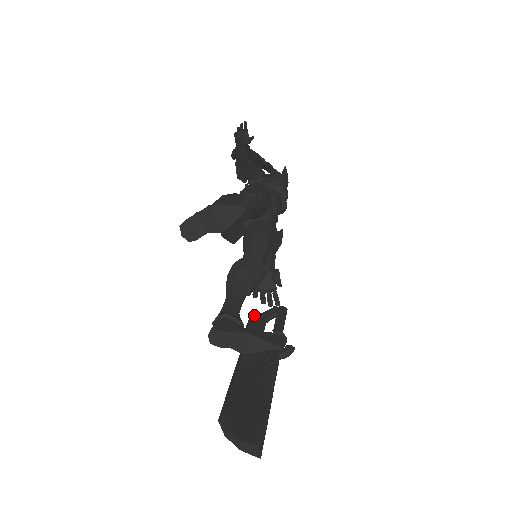
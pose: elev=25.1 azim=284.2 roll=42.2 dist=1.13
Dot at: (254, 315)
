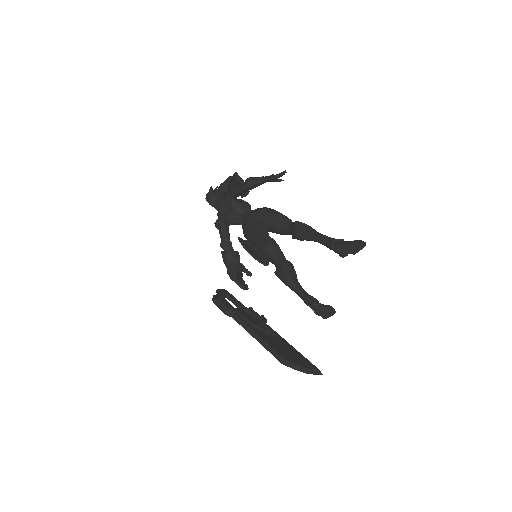
Dot at: (215, 296)
